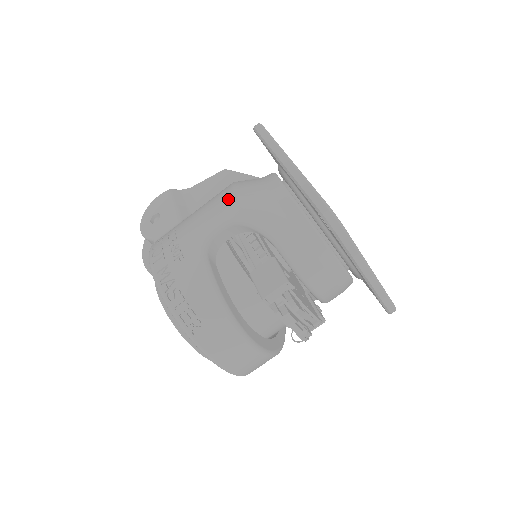
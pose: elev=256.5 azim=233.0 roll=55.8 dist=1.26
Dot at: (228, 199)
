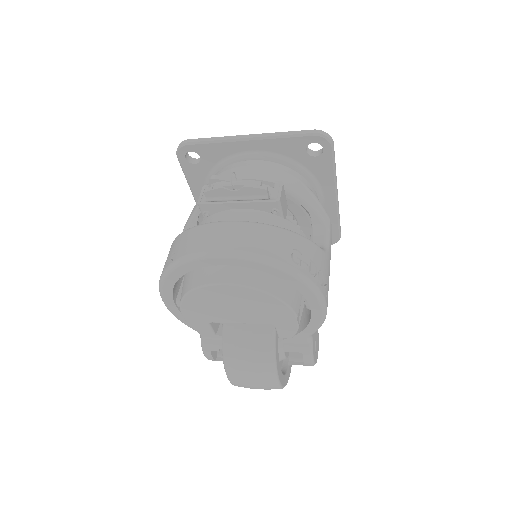
Dot at: occluded
